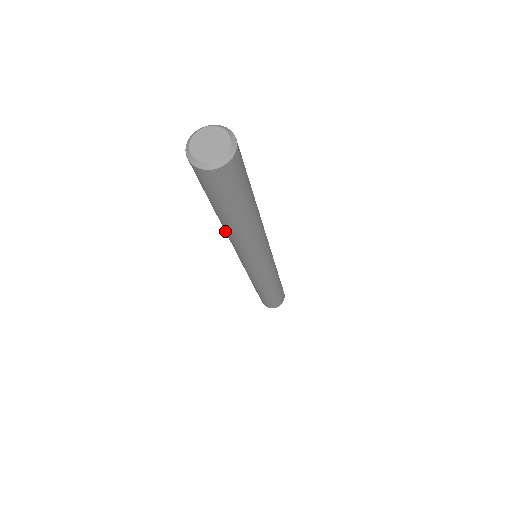
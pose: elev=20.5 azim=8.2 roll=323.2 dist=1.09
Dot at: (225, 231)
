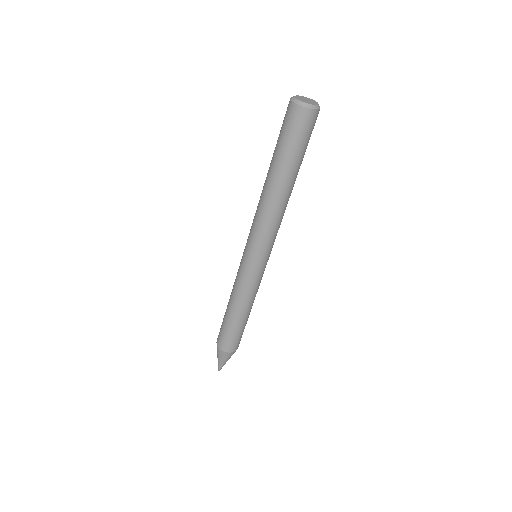
Dot at: (264, 196)
